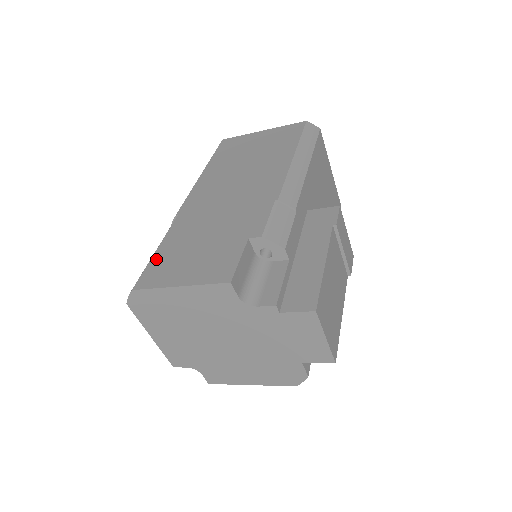
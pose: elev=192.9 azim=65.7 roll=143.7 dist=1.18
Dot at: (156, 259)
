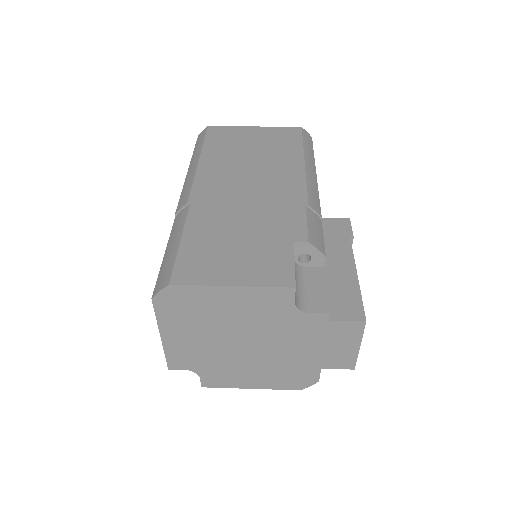
Dot at: (186, 251)
